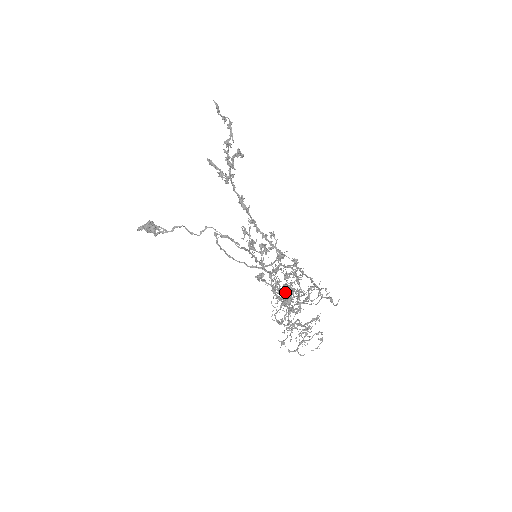
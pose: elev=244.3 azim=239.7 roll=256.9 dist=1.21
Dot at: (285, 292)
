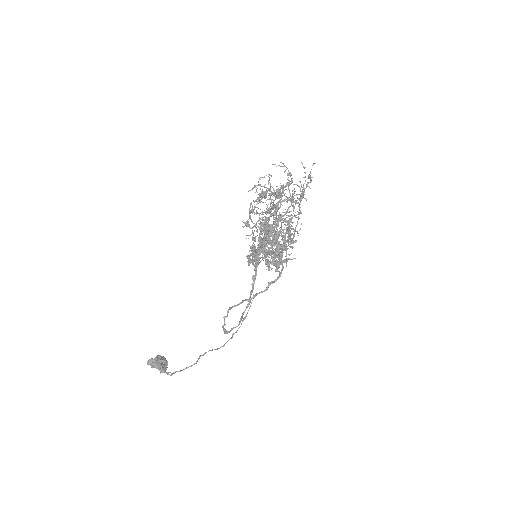
Dot at: (272, 241)
